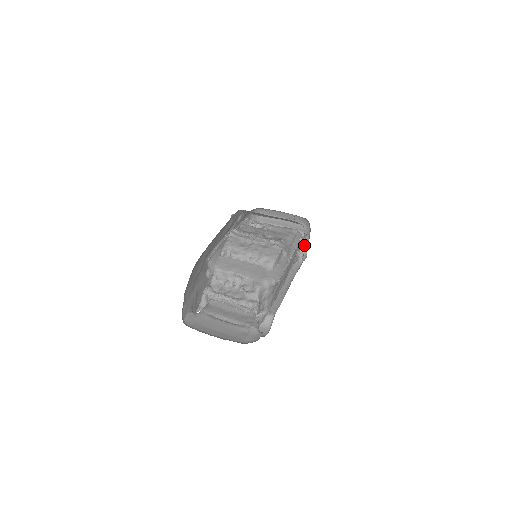
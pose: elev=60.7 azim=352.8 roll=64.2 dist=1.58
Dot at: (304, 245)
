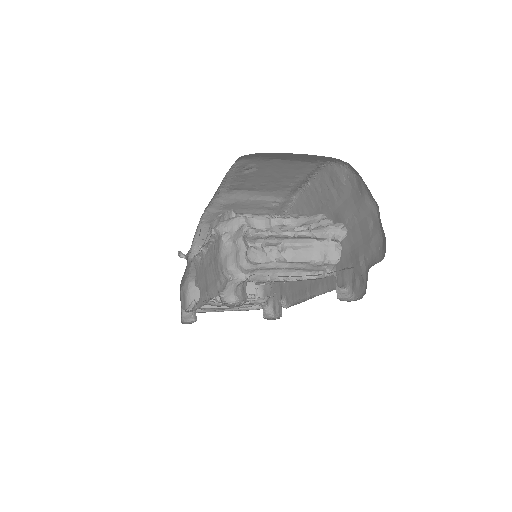
Dot at: (265, 310)
